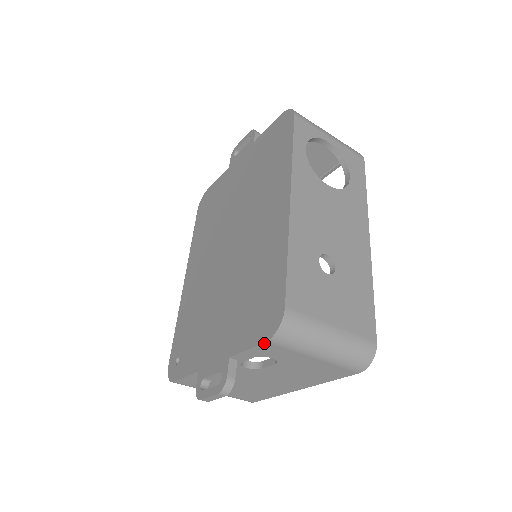
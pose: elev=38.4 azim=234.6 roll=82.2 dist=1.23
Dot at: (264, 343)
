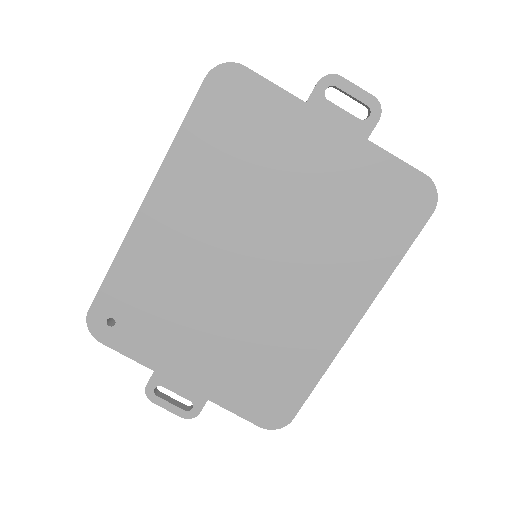
Dot at: (256, 424)
